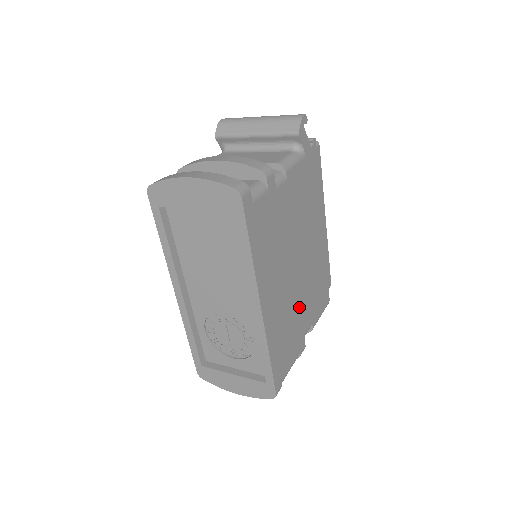
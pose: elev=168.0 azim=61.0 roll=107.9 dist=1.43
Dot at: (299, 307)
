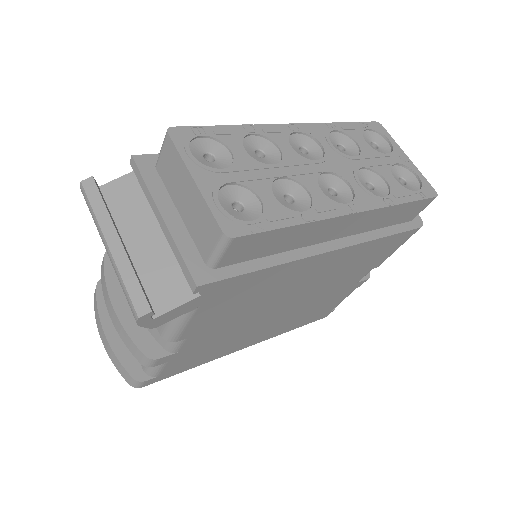
Dot at: (324, 295)
